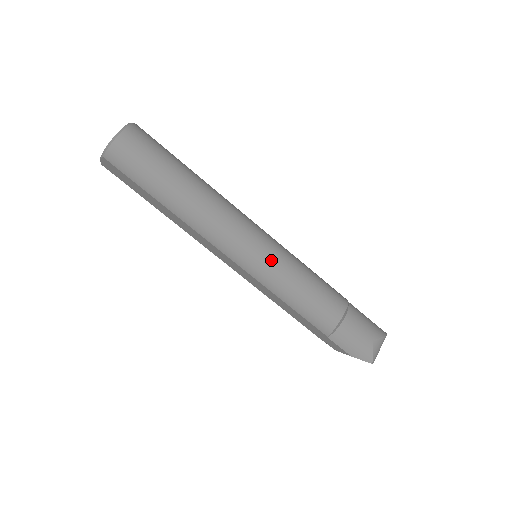
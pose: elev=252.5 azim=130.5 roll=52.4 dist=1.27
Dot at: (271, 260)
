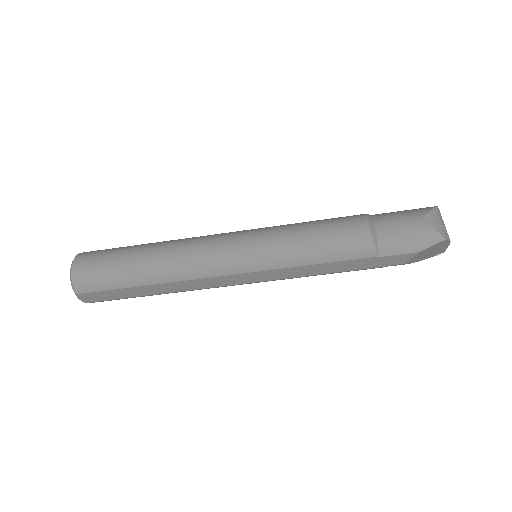
Dot at: (261, 243)
